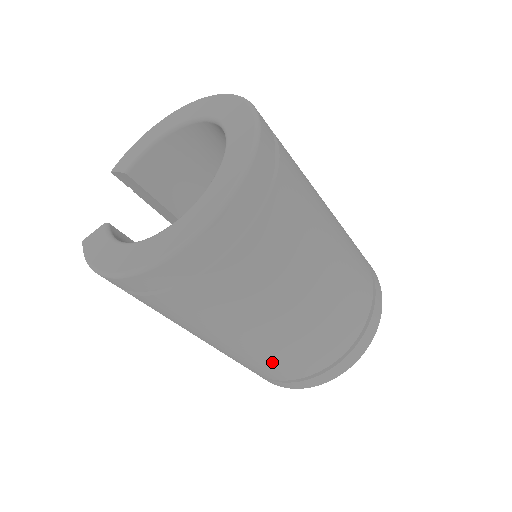
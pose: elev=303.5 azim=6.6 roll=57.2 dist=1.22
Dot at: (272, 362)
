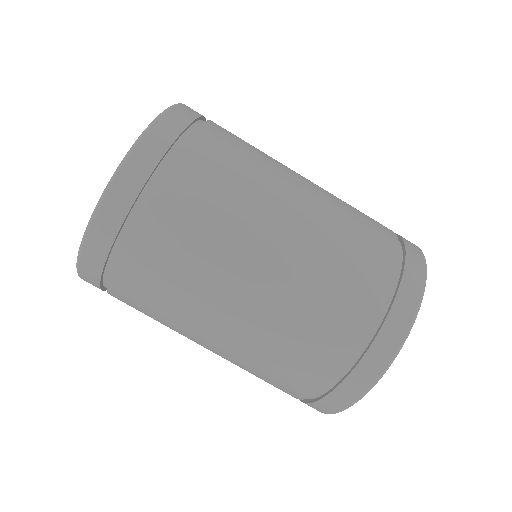
Dot at: (271, 361)
